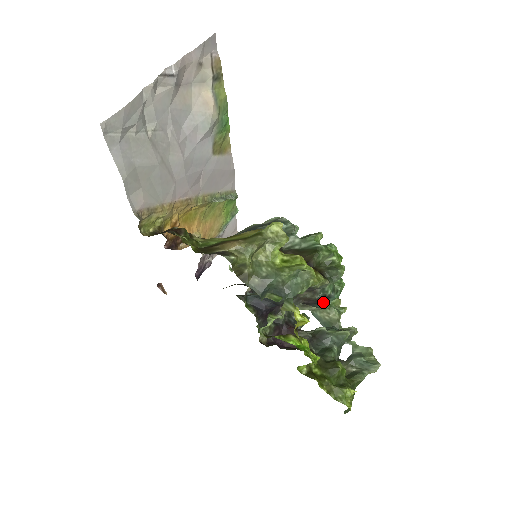
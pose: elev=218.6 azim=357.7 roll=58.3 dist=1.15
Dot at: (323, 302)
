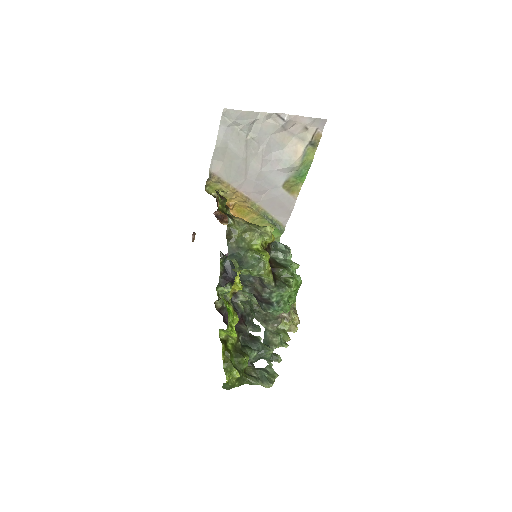
Dot at: (267, 306)
